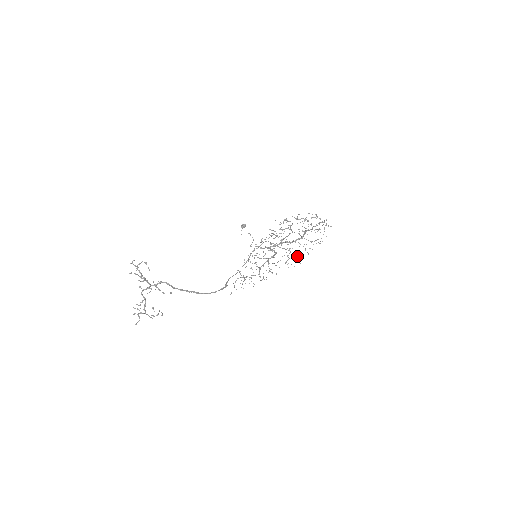
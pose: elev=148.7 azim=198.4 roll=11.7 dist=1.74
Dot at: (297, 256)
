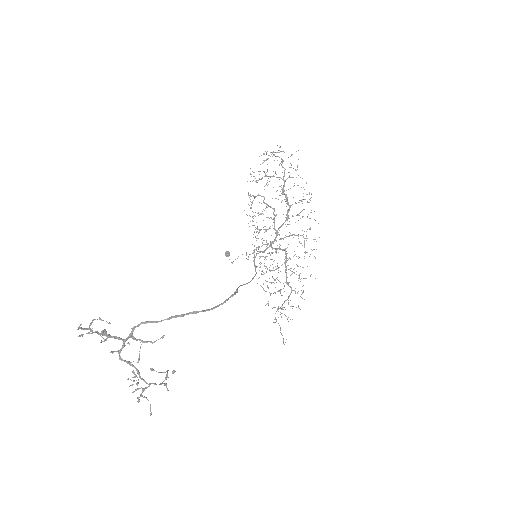
Dot at: occluded
